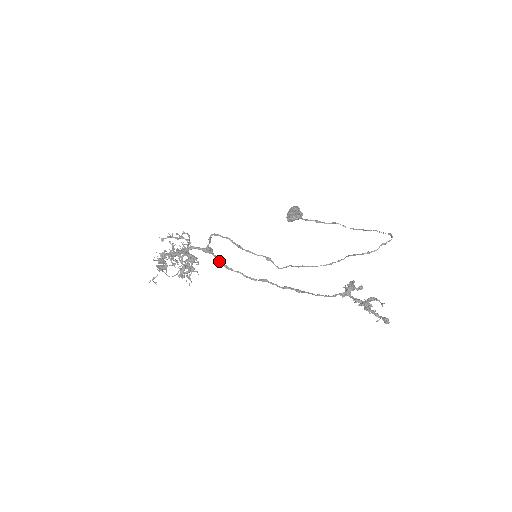
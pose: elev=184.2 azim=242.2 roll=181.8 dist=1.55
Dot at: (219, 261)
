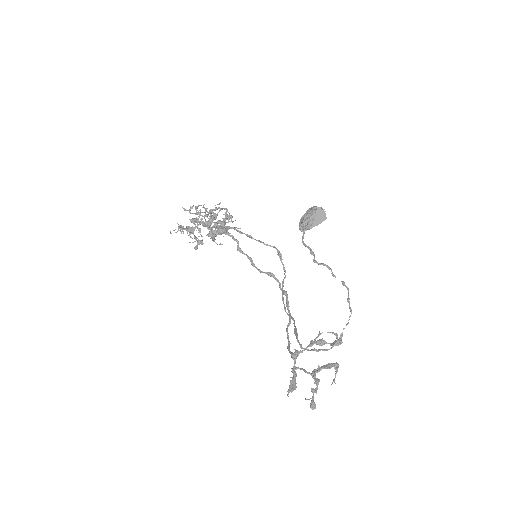
Dot at: (235, 240)
